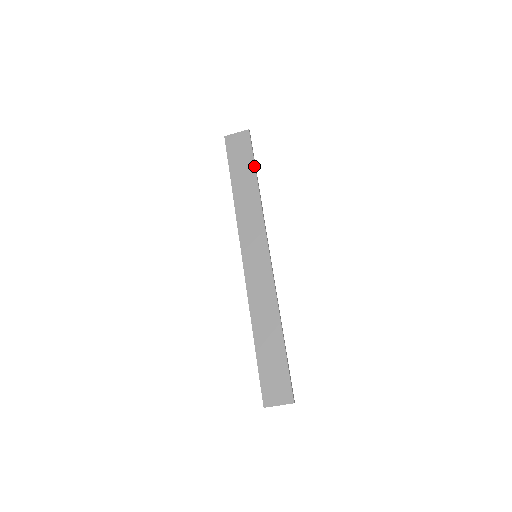
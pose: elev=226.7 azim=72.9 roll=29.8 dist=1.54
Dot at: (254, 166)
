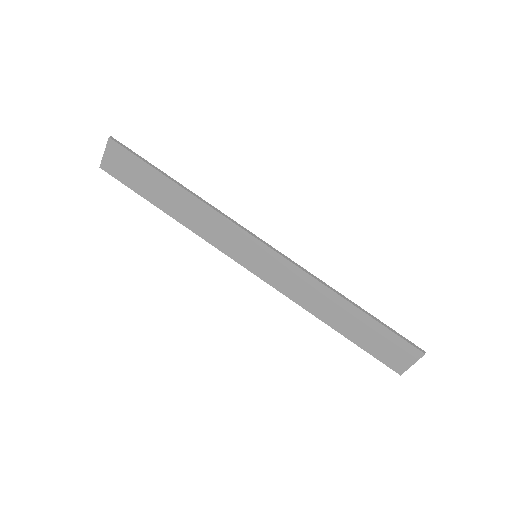
Dot at: (157, 172)
